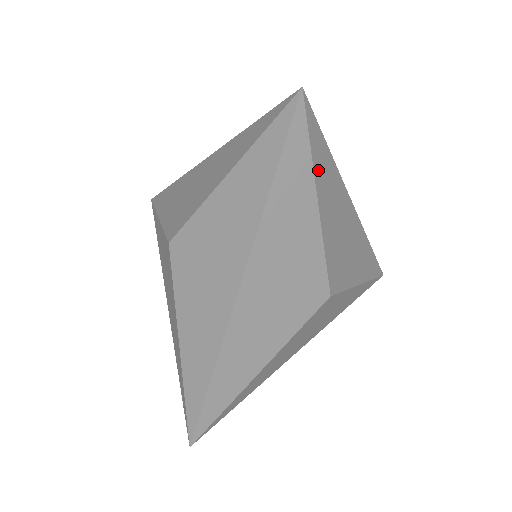
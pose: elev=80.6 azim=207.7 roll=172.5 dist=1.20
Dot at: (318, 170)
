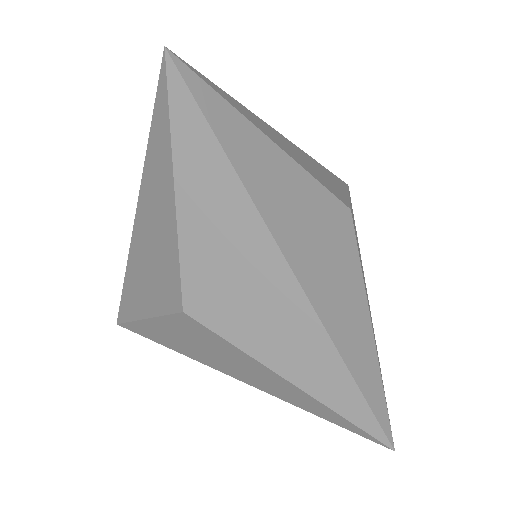
Dot at: (241, 112)
